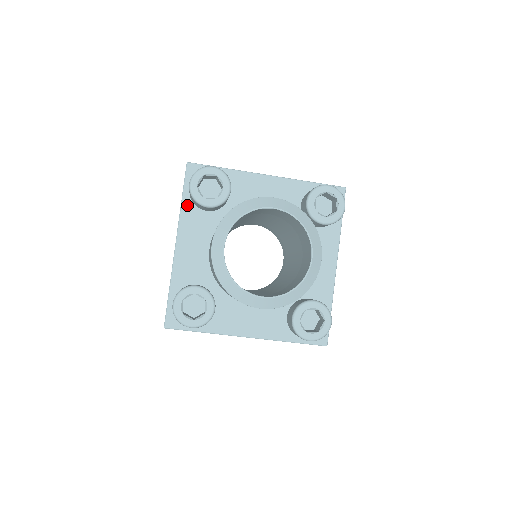
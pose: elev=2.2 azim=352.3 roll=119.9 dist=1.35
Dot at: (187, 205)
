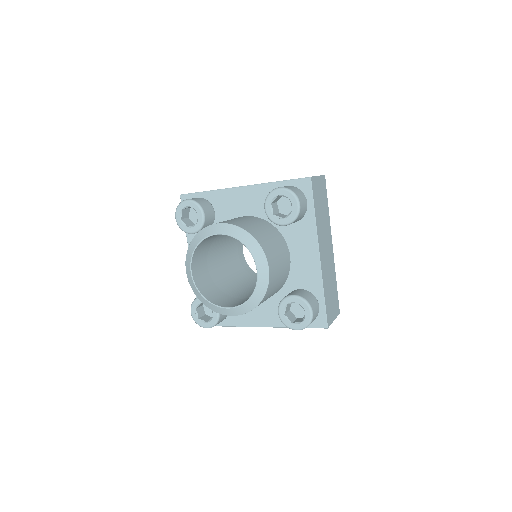
Dot at: occluded
